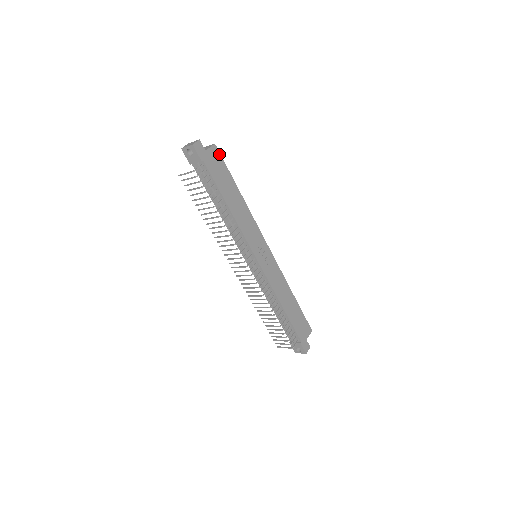
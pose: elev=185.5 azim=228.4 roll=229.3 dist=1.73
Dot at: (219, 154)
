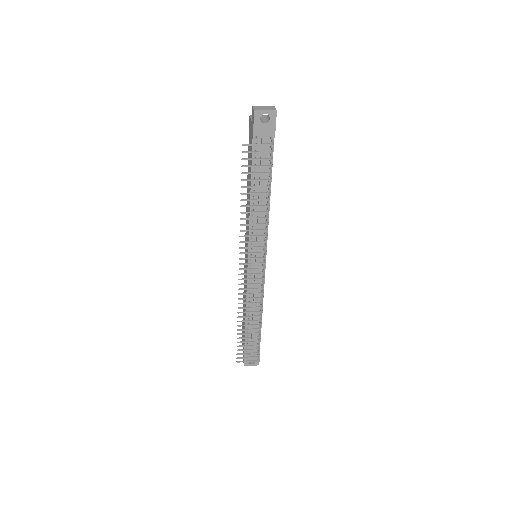
Dot at: occluded
